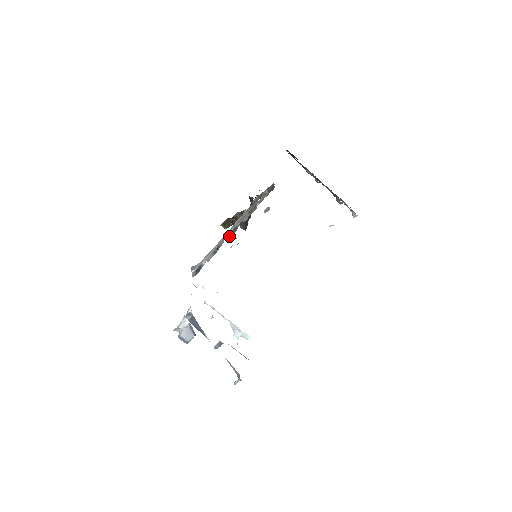
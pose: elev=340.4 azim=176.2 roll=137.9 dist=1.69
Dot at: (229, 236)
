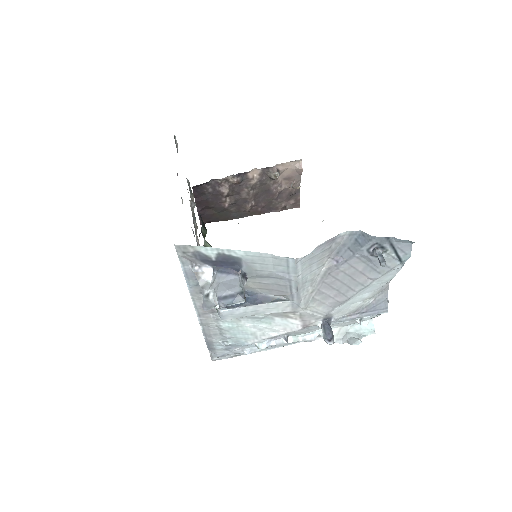
Dot at: occluded
